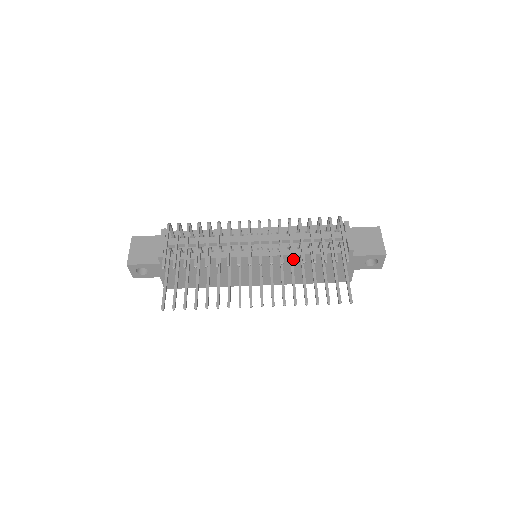
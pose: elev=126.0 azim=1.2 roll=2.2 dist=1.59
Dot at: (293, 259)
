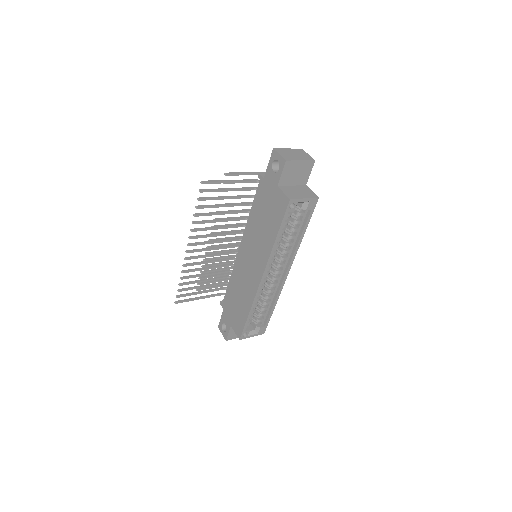
Dot at: occluded
